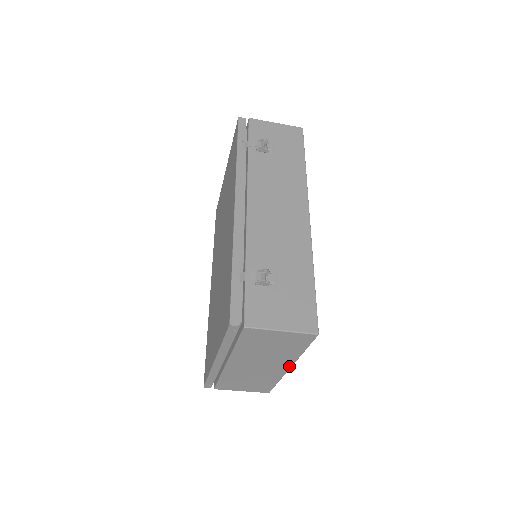
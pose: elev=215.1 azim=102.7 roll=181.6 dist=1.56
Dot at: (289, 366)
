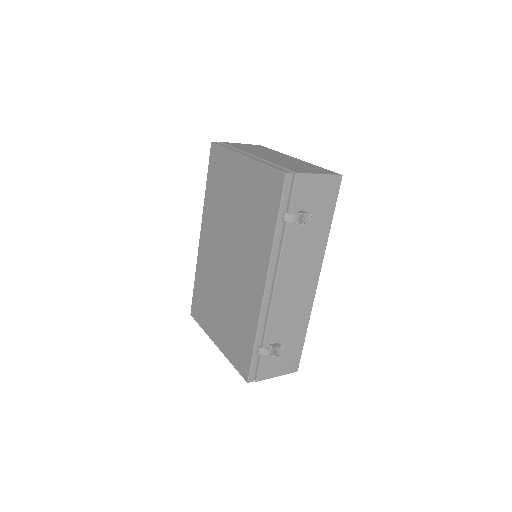
Dot at: occluded
